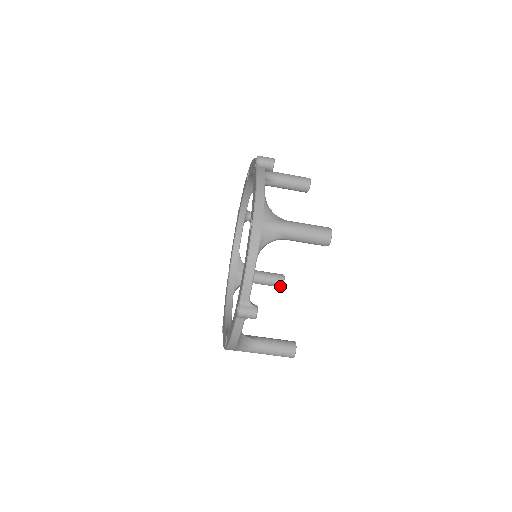
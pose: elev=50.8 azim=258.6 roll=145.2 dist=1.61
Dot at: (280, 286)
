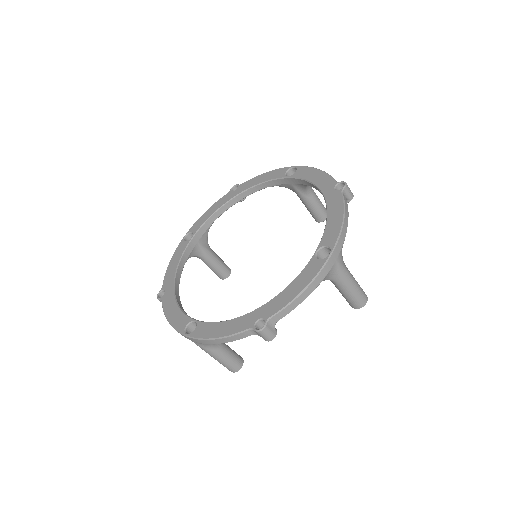
Dot at: (222, 278)
